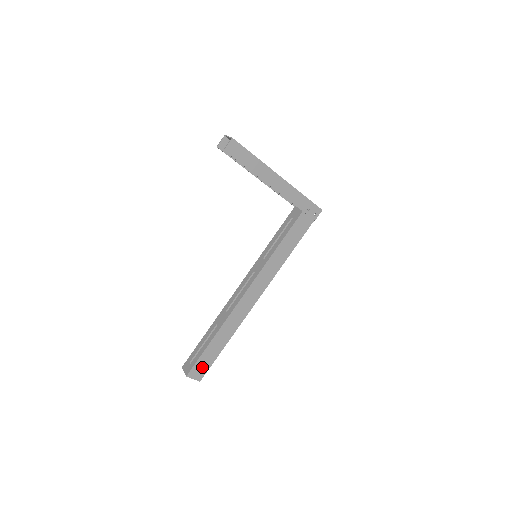
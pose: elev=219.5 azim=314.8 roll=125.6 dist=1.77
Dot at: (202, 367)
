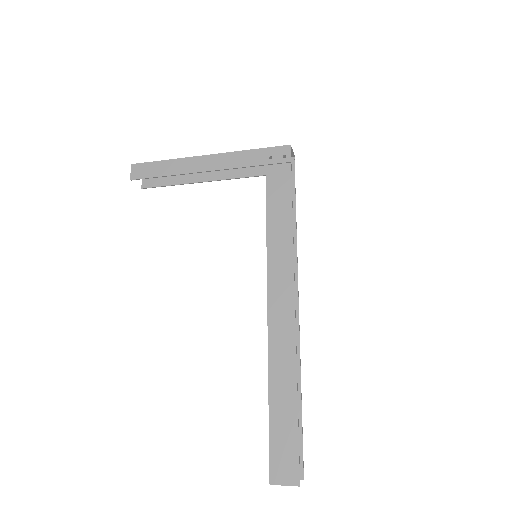
Dot at: (285, 457)
